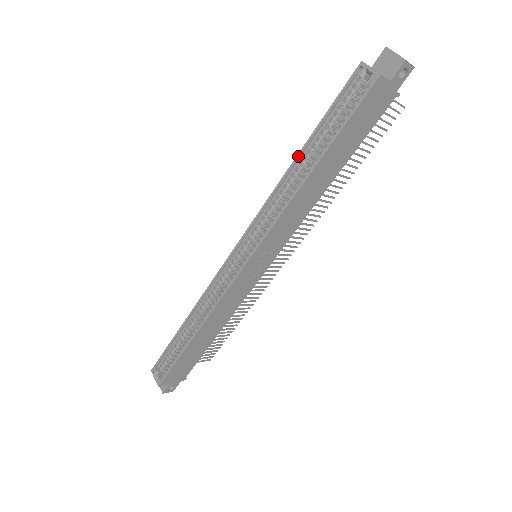
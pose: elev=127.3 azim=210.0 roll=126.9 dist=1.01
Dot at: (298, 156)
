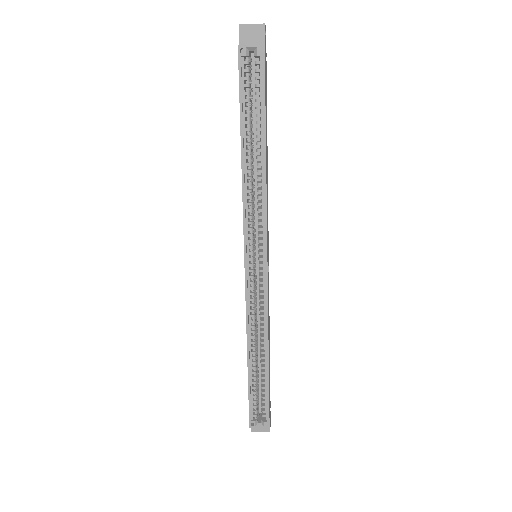
Dot at: (243, 151)
